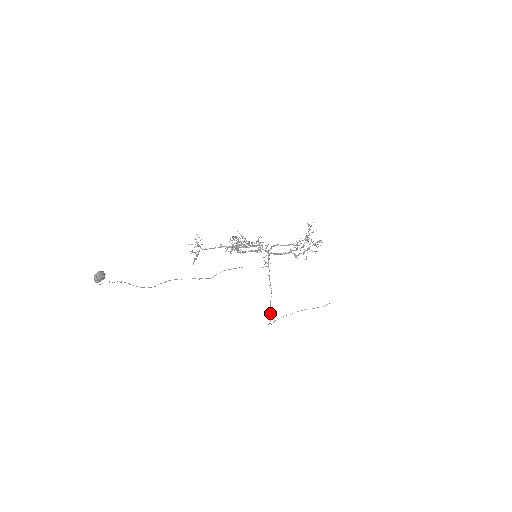
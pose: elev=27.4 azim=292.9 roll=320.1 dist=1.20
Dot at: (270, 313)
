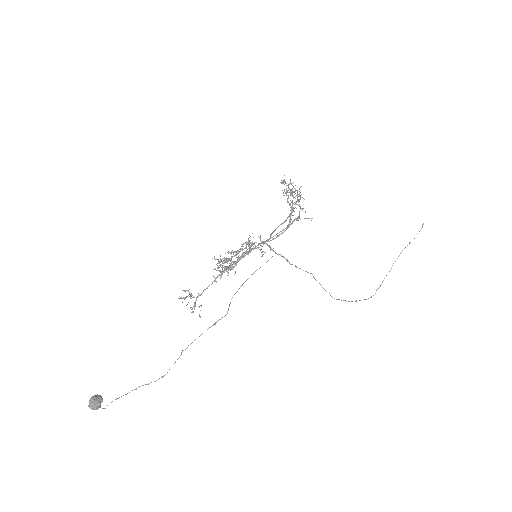
Dot at: occluded
